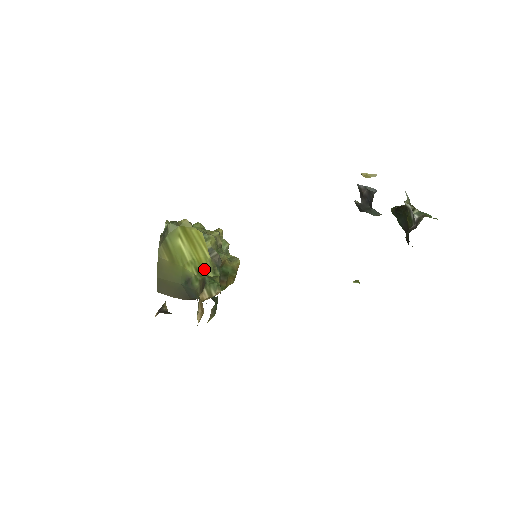
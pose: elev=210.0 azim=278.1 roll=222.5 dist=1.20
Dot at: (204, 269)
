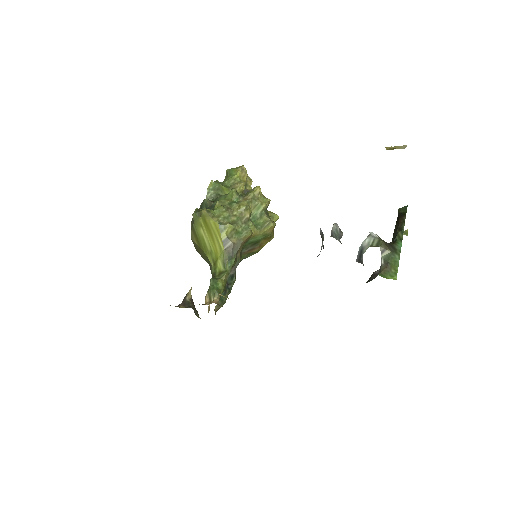
Dot at: (218, 262)
